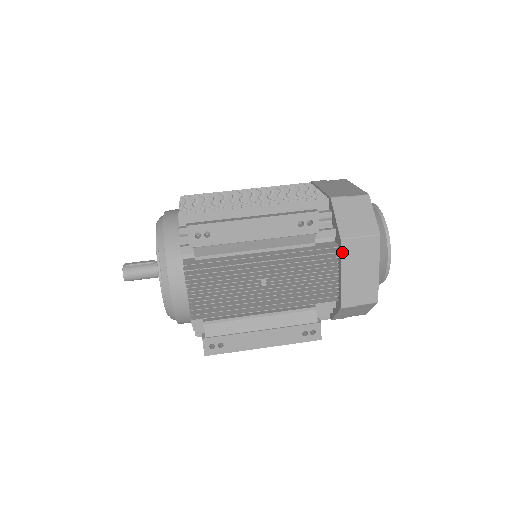
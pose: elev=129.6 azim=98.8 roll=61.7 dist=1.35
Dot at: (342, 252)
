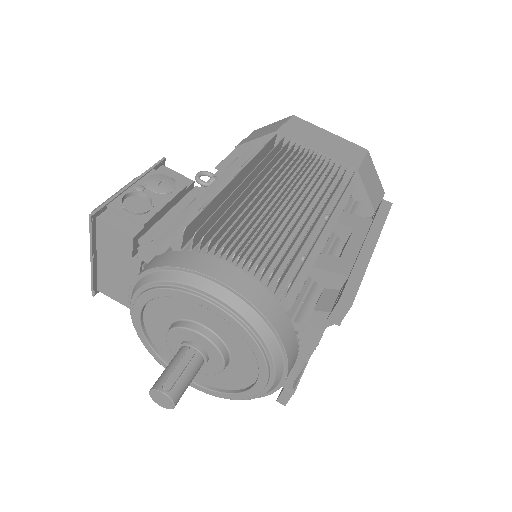
Dot at: occluded
